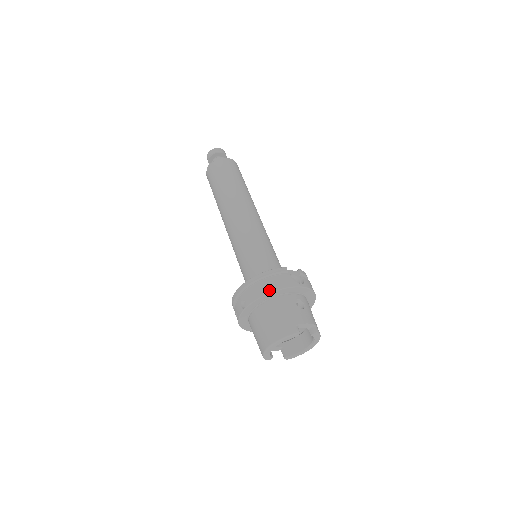
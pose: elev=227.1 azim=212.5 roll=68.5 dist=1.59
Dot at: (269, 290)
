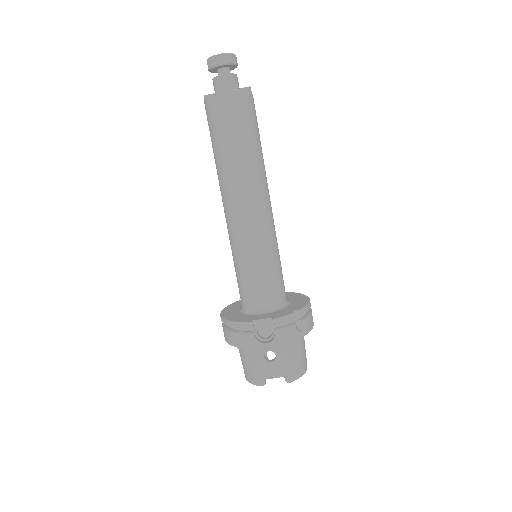
Dot at: (232, 344)
